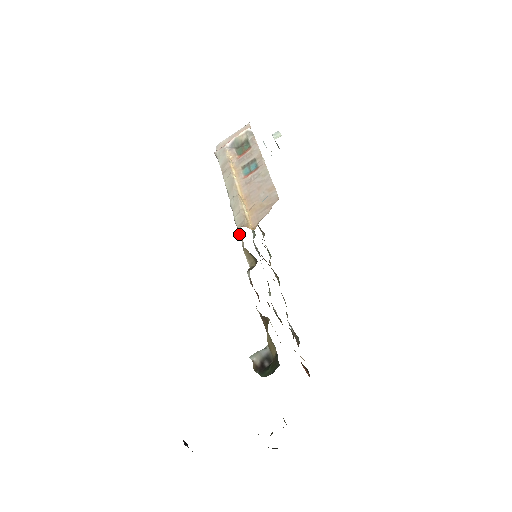
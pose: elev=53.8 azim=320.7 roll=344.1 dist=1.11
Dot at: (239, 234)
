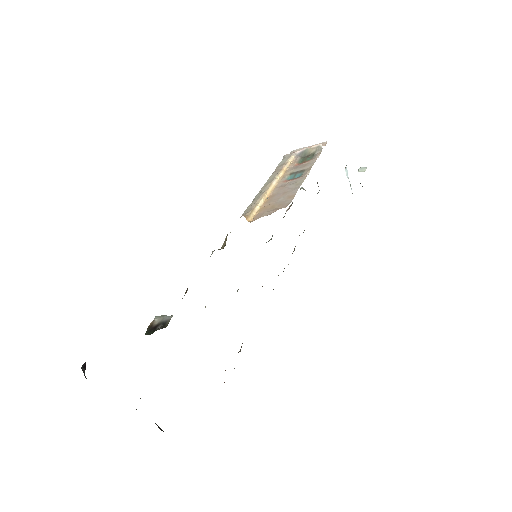
Dot at: occluded
